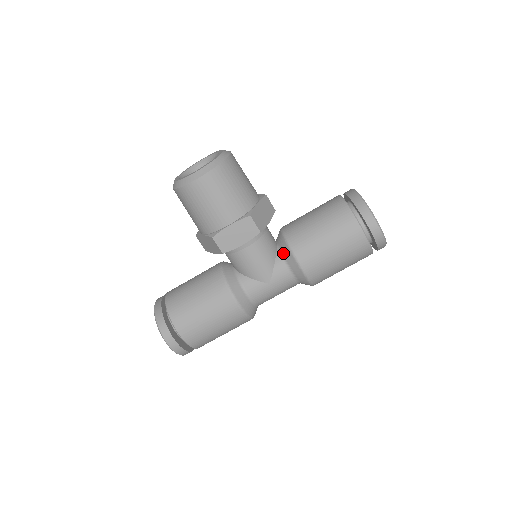
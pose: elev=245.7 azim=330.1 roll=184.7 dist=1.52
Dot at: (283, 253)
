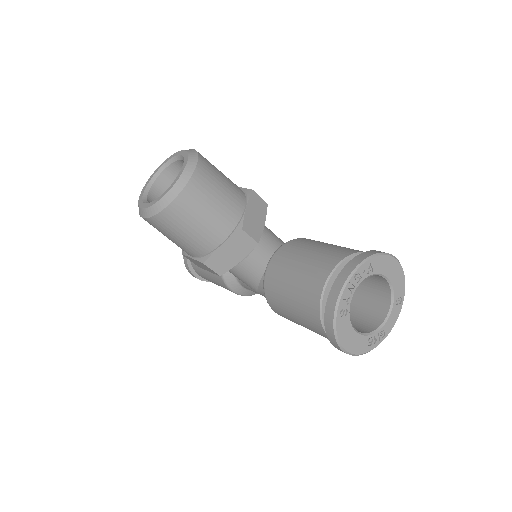
Dot at: occluded
